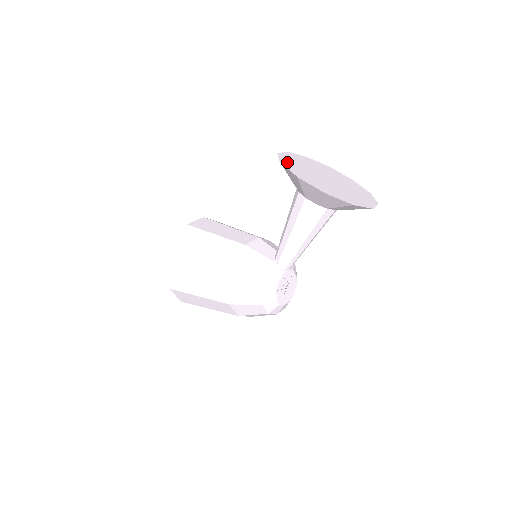
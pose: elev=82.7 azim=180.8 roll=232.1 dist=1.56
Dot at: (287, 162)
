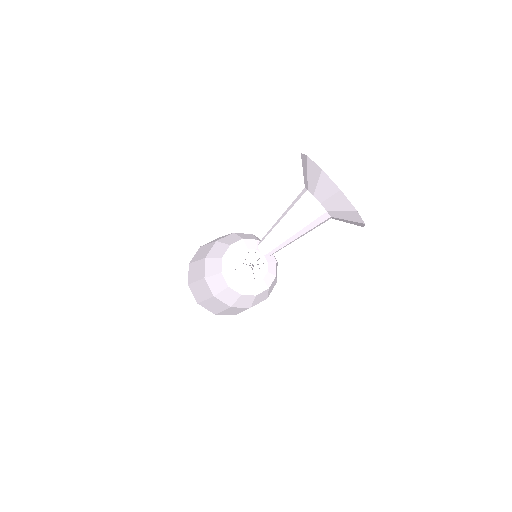
Dot at: occluded
